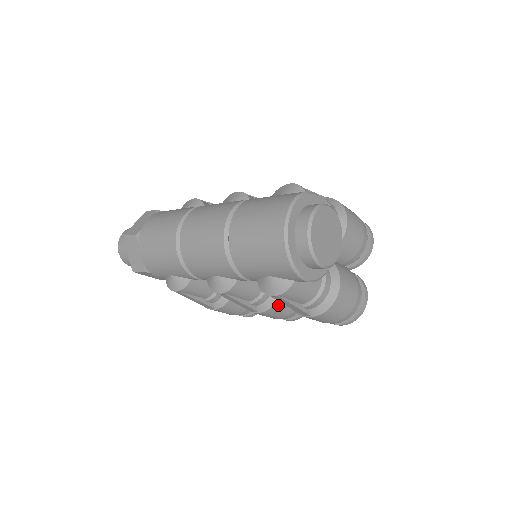
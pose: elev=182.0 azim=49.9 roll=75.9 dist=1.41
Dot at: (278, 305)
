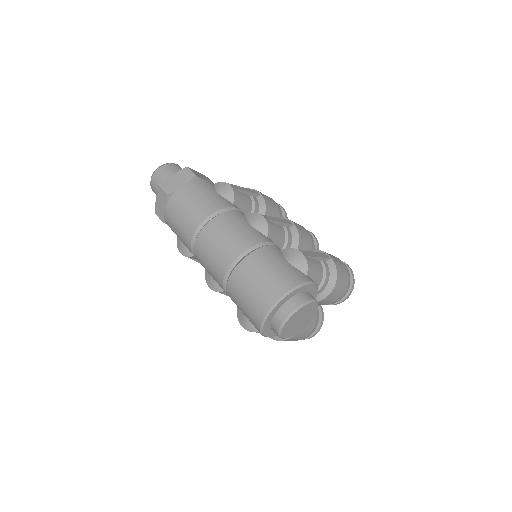
Dot at: occluded
